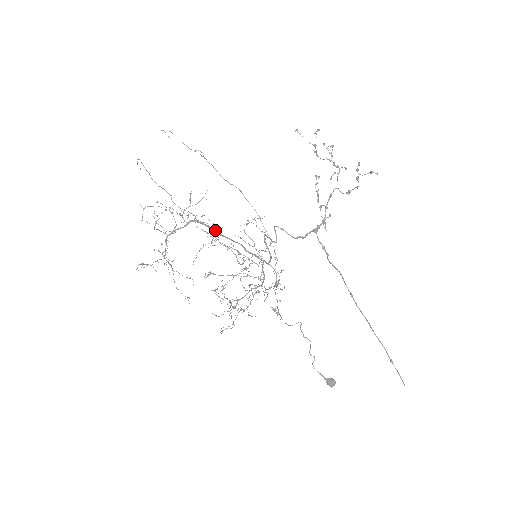
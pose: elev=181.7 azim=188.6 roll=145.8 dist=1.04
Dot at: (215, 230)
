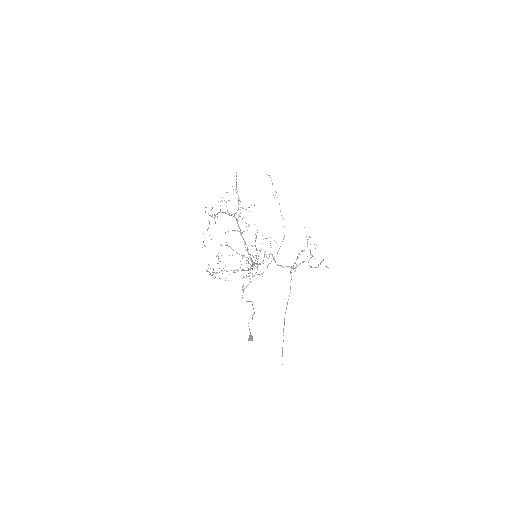
Dot at: occluded
